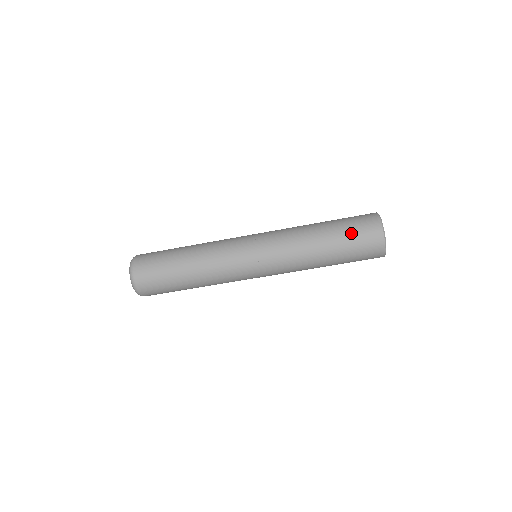
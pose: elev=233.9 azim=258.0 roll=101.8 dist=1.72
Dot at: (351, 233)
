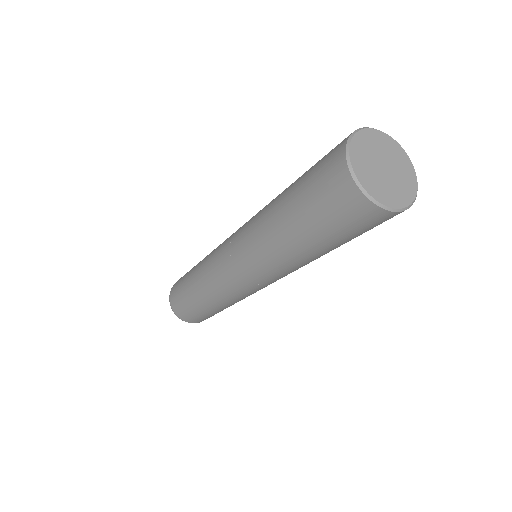
Dot at: (308, 180)
